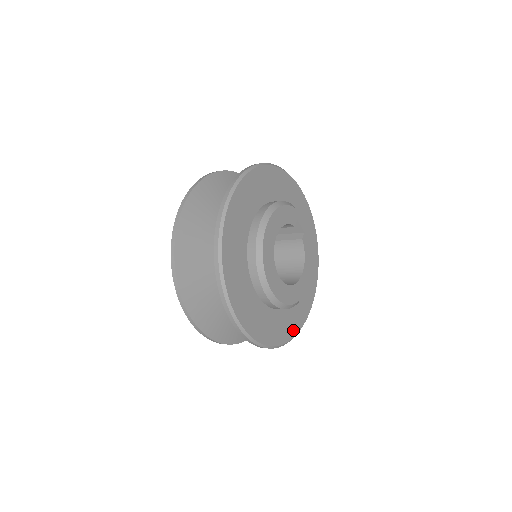
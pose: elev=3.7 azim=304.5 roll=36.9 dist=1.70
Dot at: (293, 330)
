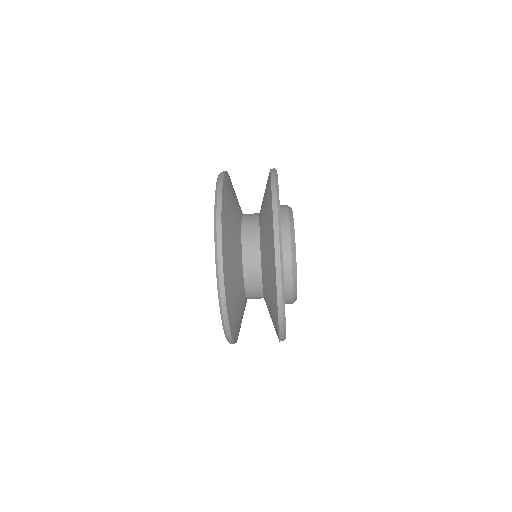
Dot at: occluded
